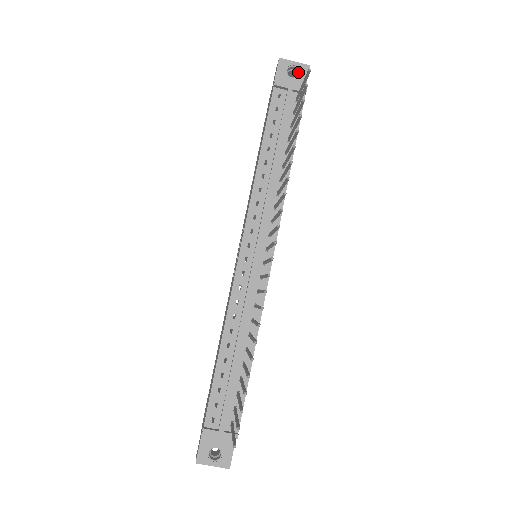
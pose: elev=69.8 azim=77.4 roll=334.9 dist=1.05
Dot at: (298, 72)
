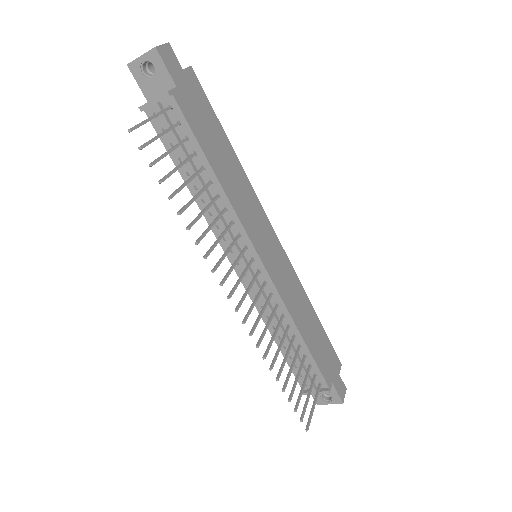
Dot at: occluded
